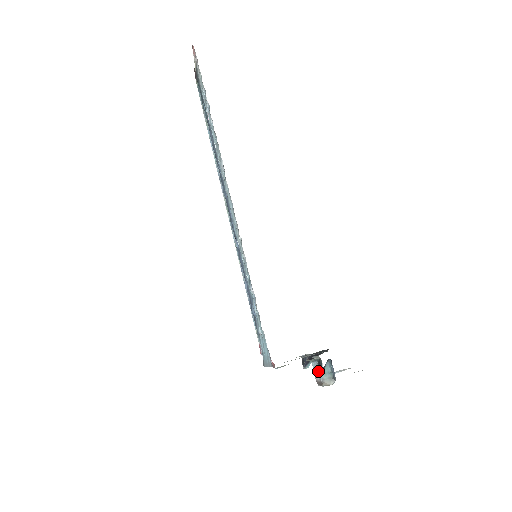
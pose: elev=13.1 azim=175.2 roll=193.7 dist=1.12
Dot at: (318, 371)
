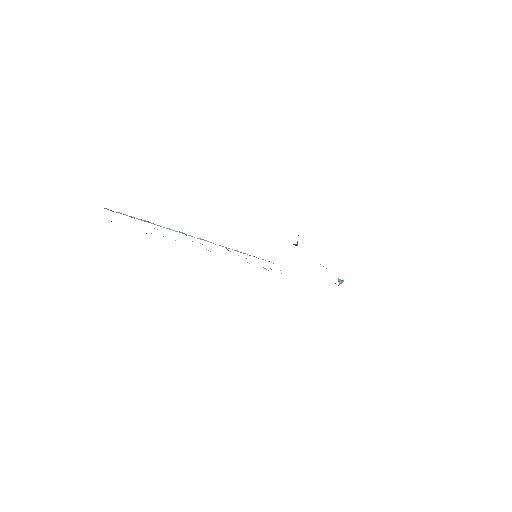
Dot at: occluded
